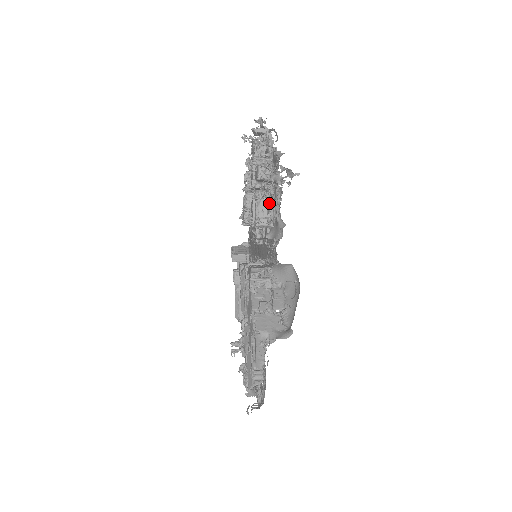
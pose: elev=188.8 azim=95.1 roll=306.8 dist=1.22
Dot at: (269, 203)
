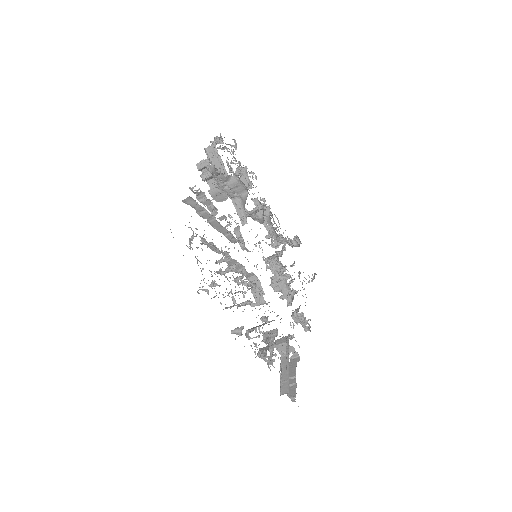
Dot at: (215, 140)
